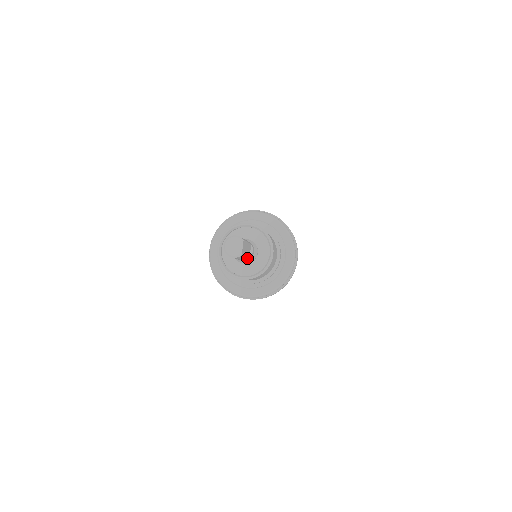
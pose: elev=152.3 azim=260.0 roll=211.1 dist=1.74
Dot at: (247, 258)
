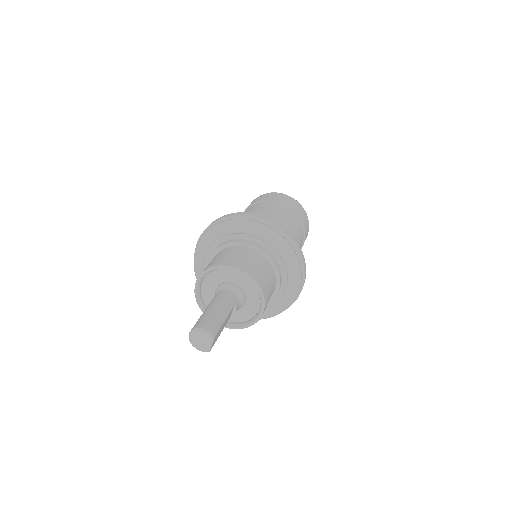
Dot at: occluded
